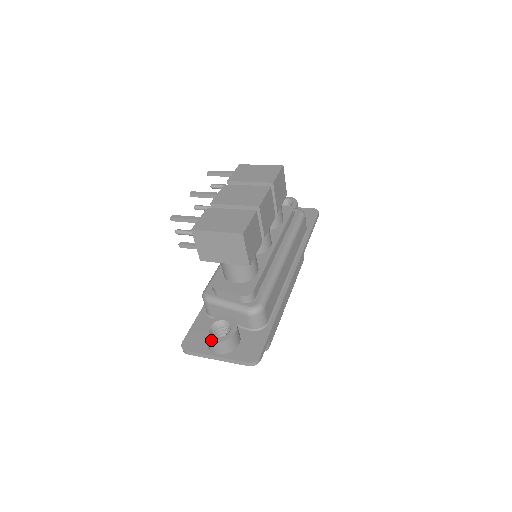
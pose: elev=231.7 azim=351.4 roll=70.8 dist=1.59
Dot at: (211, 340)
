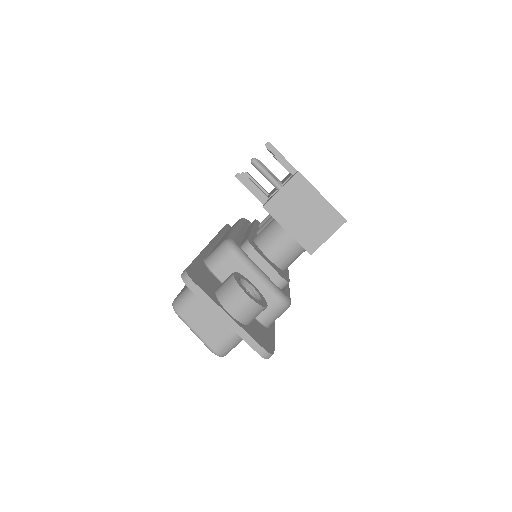
Dot at: (247, 292)
